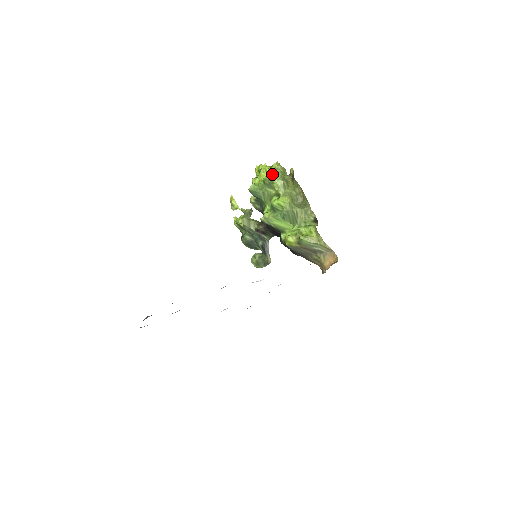
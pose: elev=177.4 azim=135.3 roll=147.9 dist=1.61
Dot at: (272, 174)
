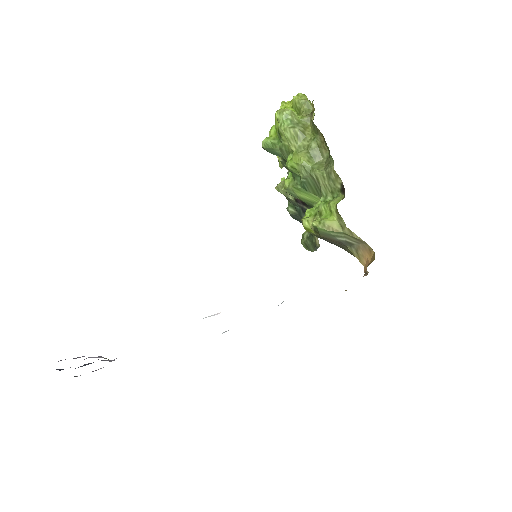
Dot at: (278, 120)
